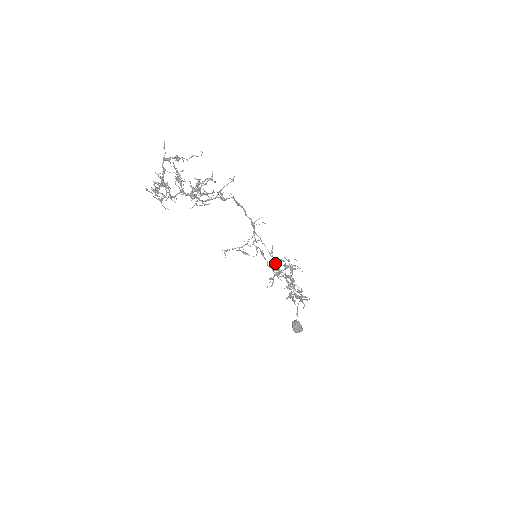
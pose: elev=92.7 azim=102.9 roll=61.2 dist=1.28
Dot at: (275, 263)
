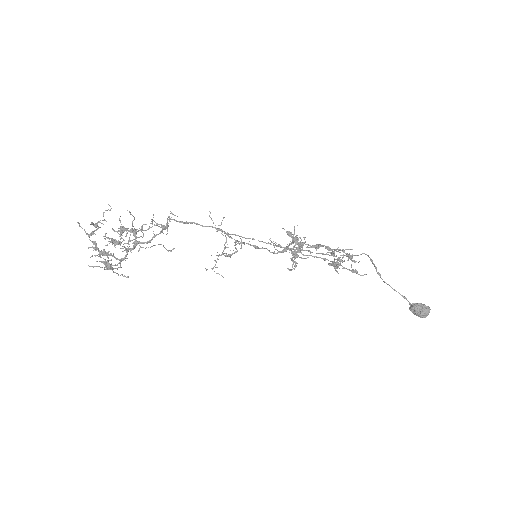
Dot at: (282, 247)
